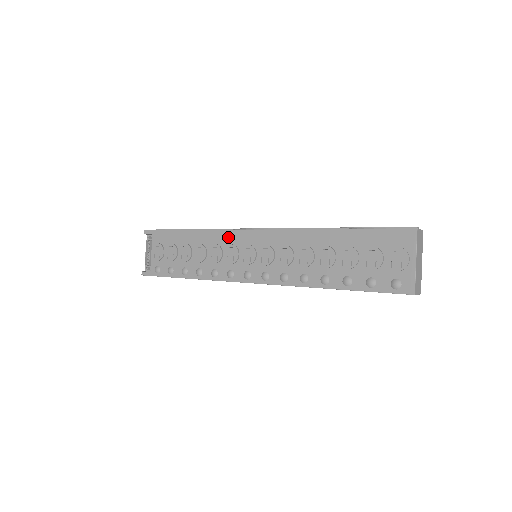
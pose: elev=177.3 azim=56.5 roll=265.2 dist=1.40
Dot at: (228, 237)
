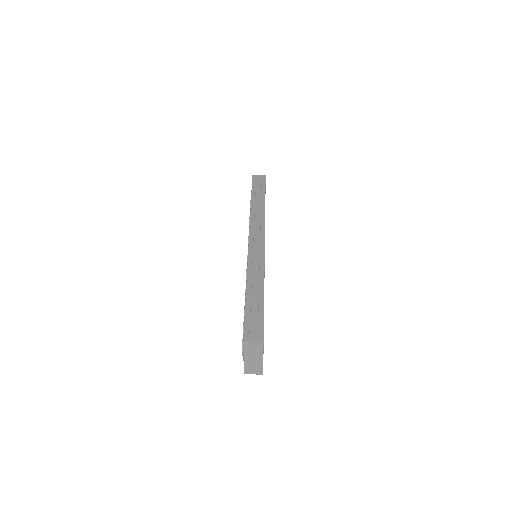
Dot at: occluded
